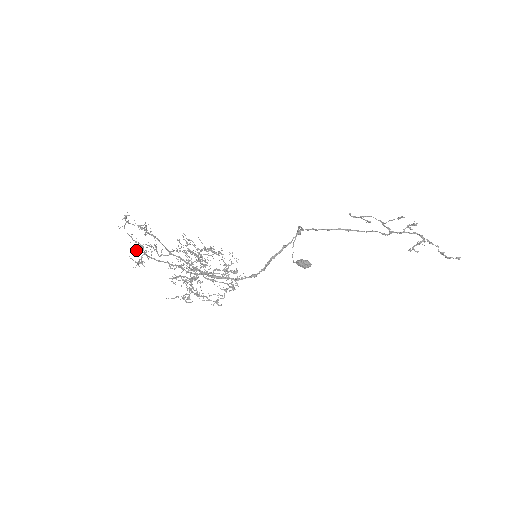
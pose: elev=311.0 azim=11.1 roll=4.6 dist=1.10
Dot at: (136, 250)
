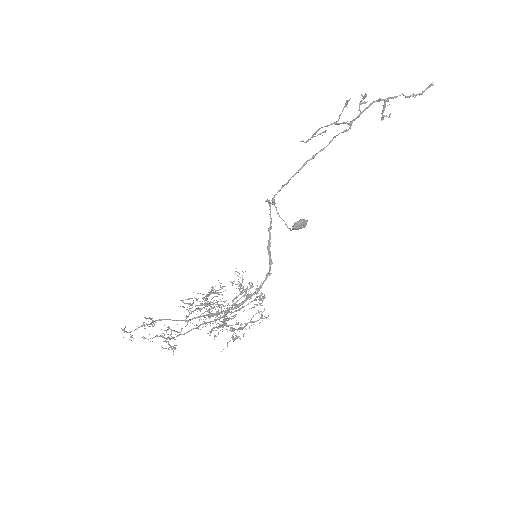
Dot at: occluded
